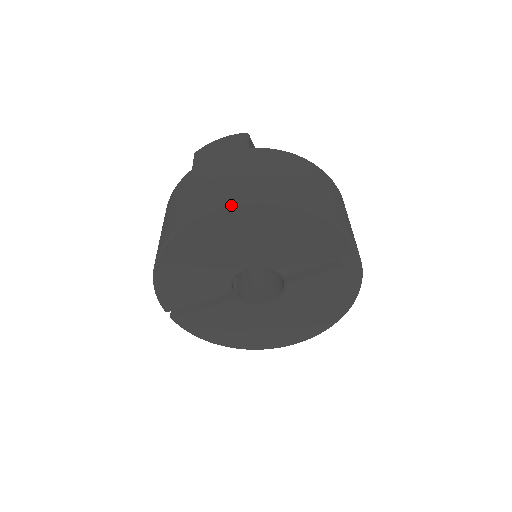
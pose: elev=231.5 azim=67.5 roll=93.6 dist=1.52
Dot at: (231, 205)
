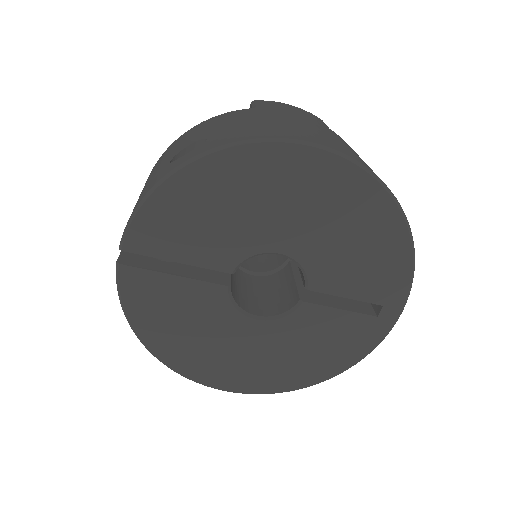
Dot at: (343, 155)
